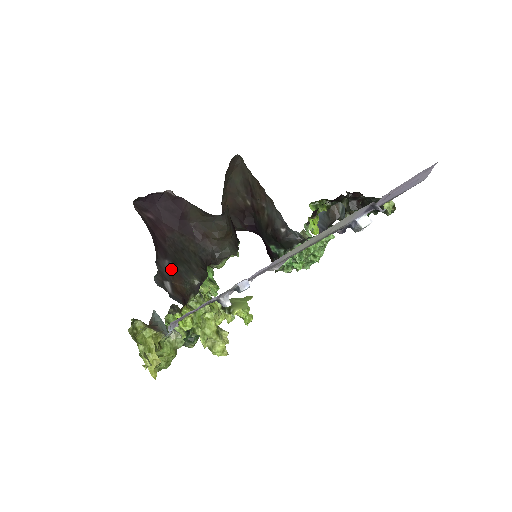
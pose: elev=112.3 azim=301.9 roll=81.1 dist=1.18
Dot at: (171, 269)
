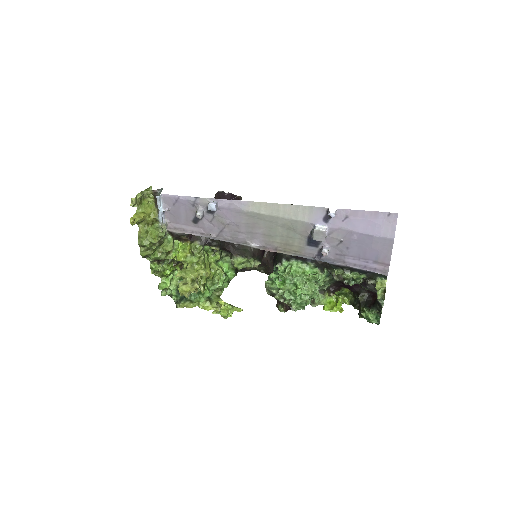
Dot at: occluded
